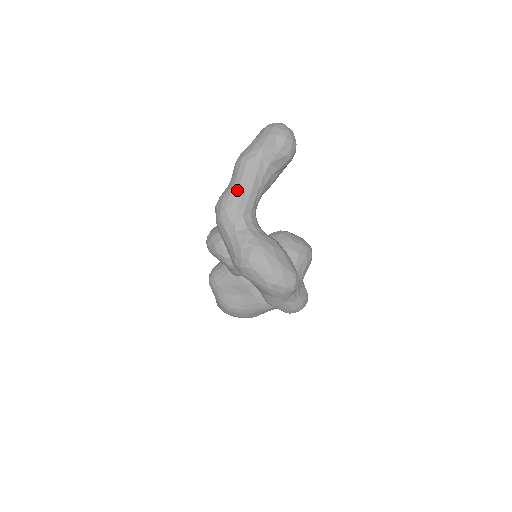
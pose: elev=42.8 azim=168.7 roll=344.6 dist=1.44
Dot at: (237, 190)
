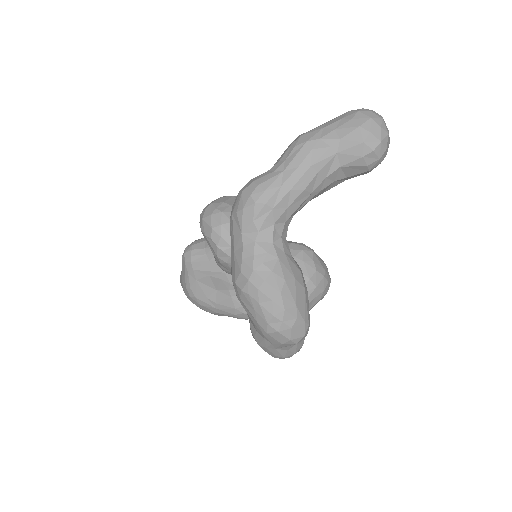
Dot at: (281, 185)
